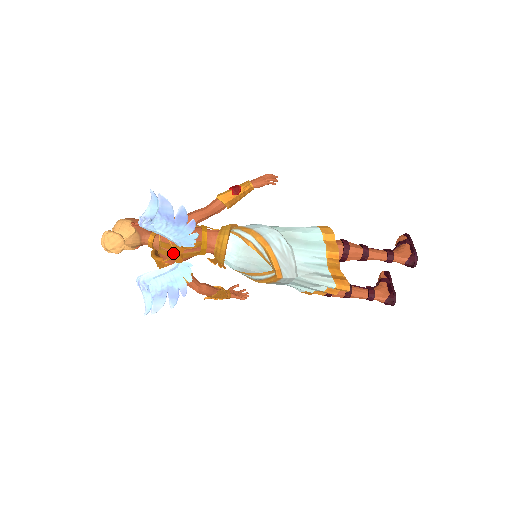
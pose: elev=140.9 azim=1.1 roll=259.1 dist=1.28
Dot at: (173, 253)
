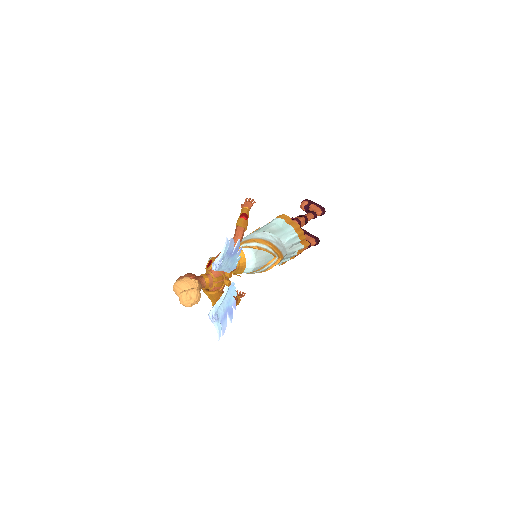
Dot at: (223, 282)
